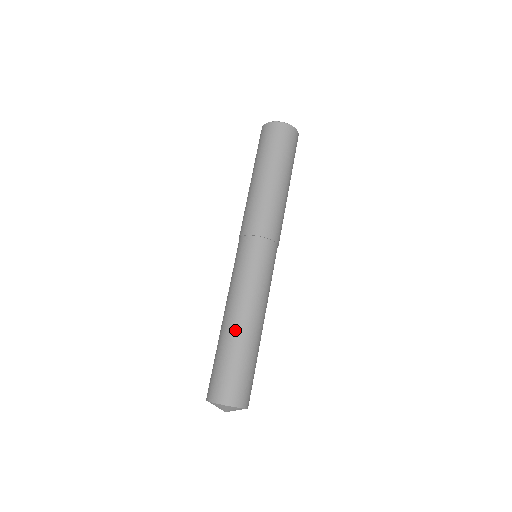
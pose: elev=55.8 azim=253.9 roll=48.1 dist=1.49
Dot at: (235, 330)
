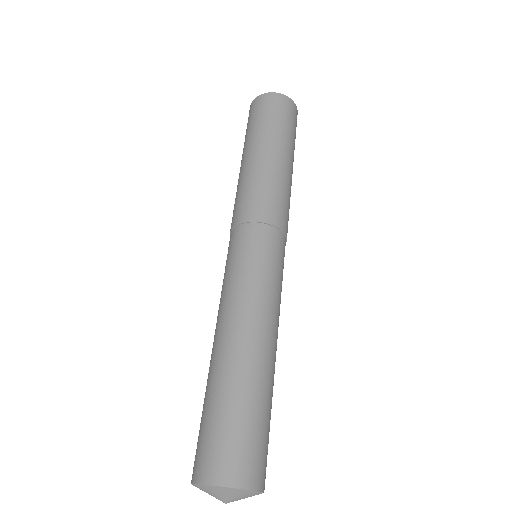
Dot at: (242, 357)
